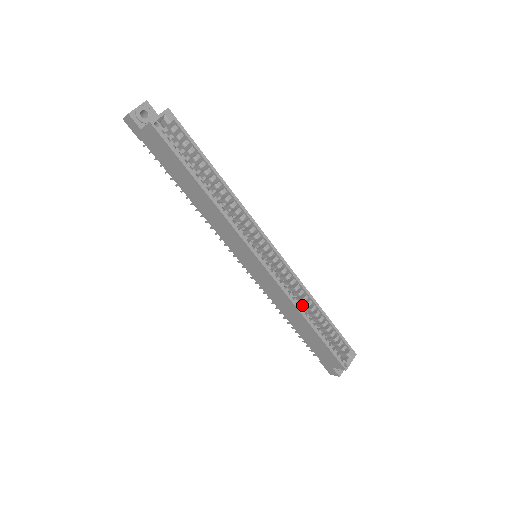
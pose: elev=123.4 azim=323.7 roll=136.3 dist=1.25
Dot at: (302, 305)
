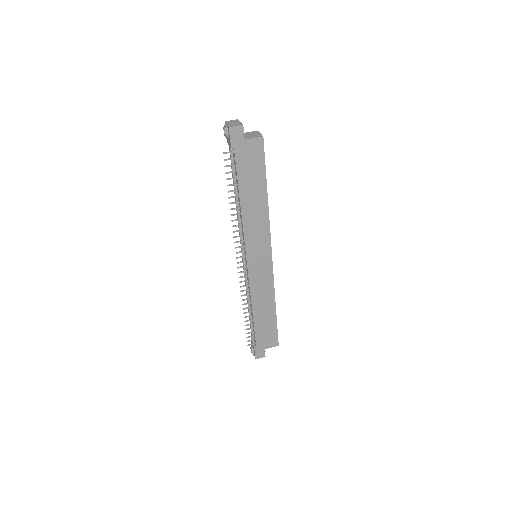
Dot at: occluded
